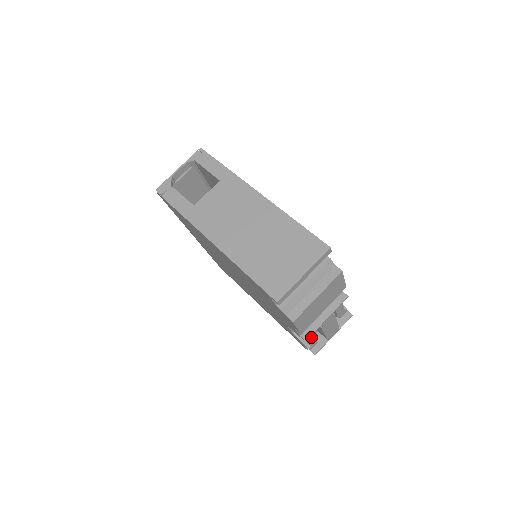
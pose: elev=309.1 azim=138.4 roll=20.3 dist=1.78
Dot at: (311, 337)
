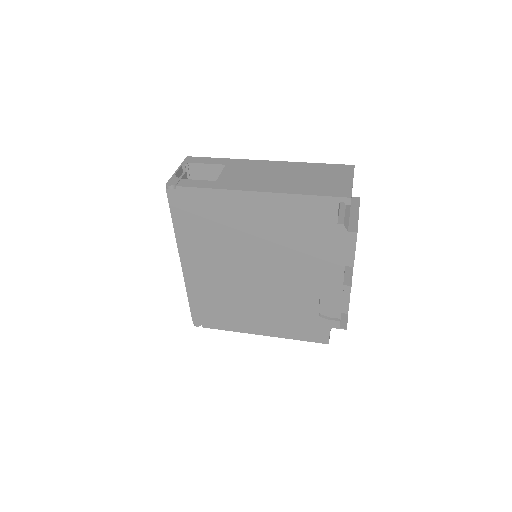
Dot at: occluded
